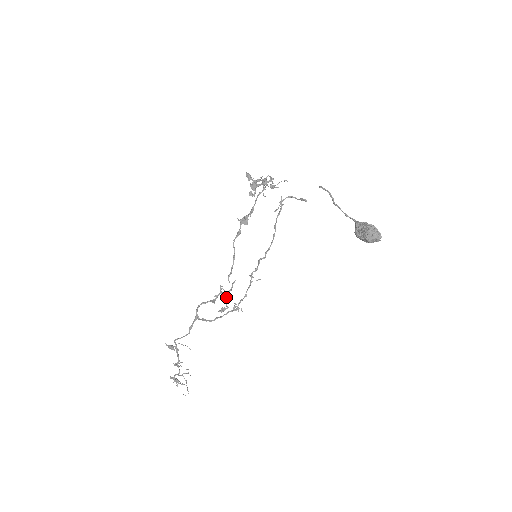
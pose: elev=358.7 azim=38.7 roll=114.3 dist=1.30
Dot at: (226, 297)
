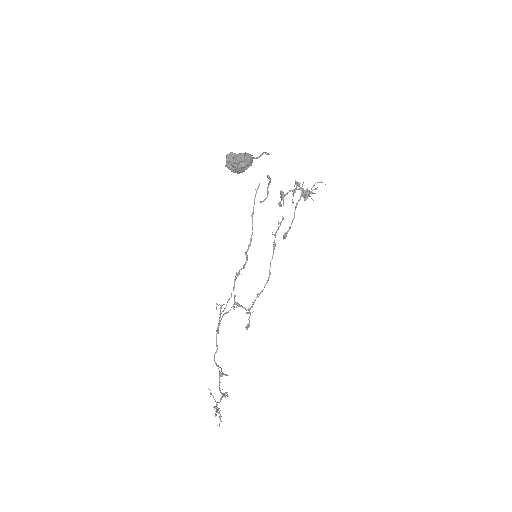
Dot at: (249, 311)
